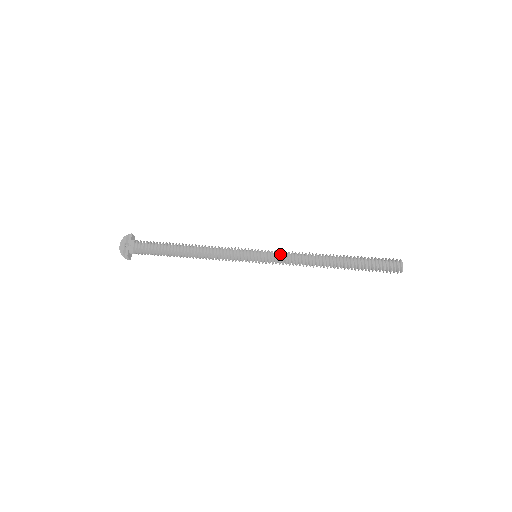
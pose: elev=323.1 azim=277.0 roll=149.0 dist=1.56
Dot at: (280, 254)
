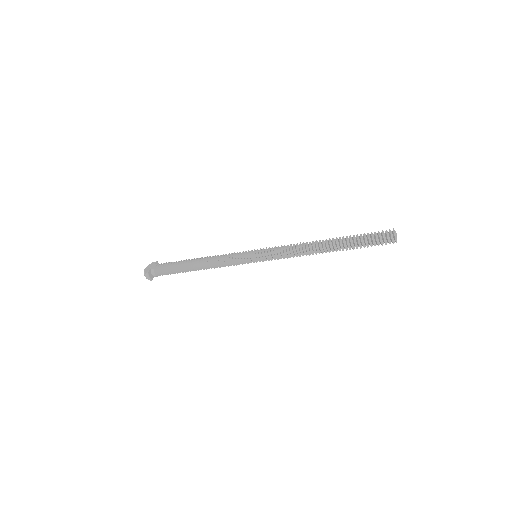
Dot at: (276, 248)
